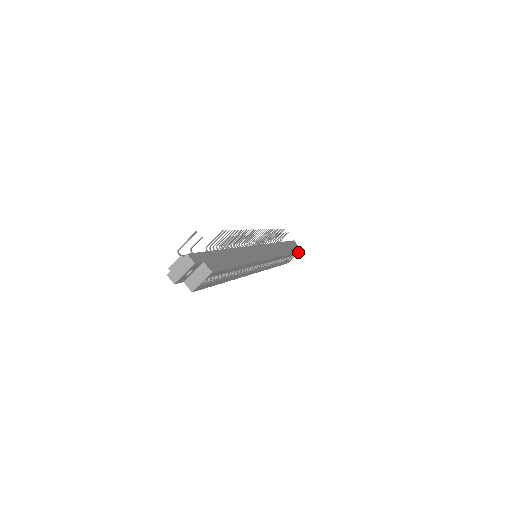
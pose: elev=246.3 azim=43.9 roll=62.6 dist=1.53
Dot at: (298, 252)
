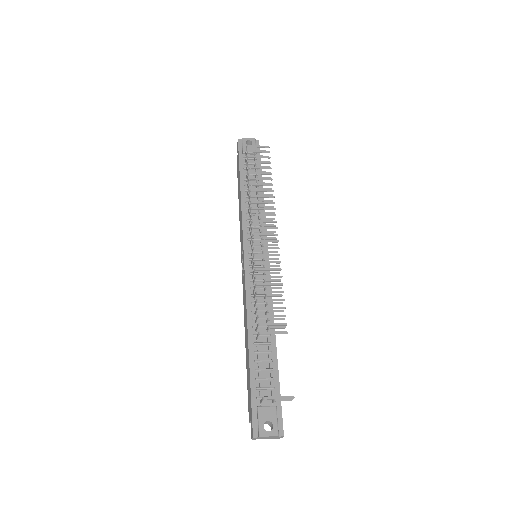
Dot at: occluded
